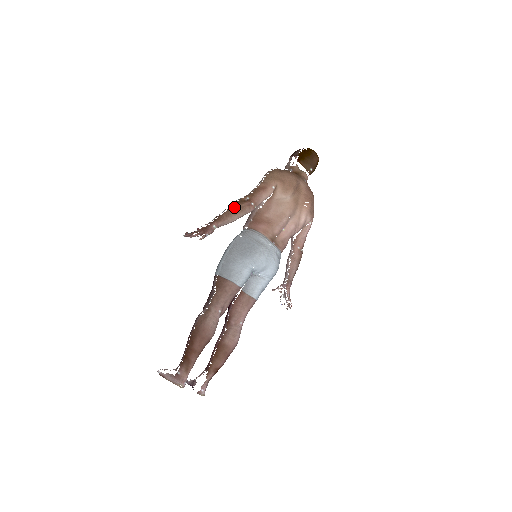
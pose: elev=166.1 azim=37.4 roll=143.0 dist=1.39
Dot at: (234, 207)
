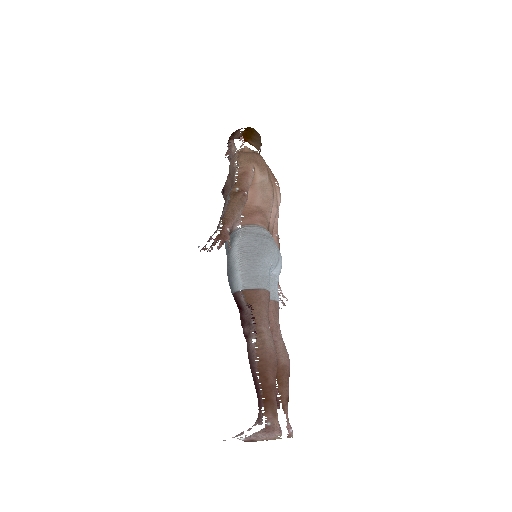
Dot at: (234, 201)
